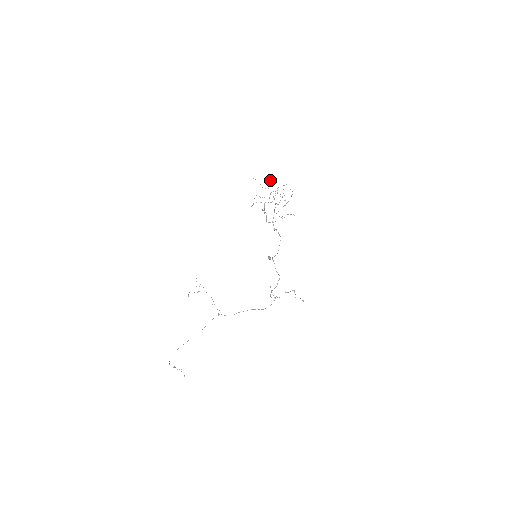
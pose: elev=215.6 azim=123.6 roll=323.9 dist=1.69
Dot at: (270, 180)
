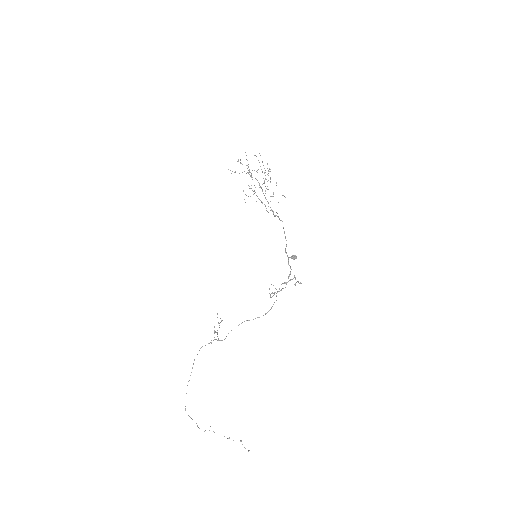
Dot at: occluded
